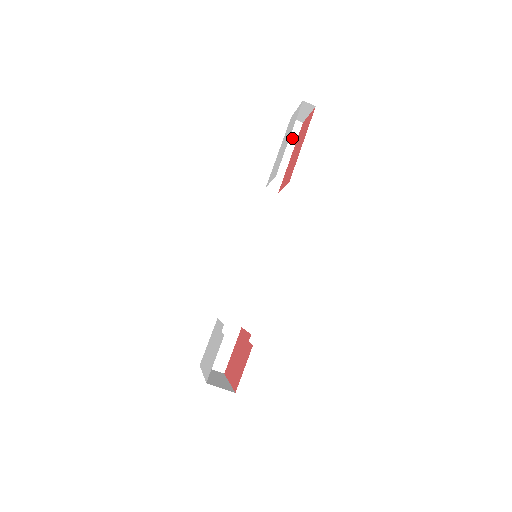
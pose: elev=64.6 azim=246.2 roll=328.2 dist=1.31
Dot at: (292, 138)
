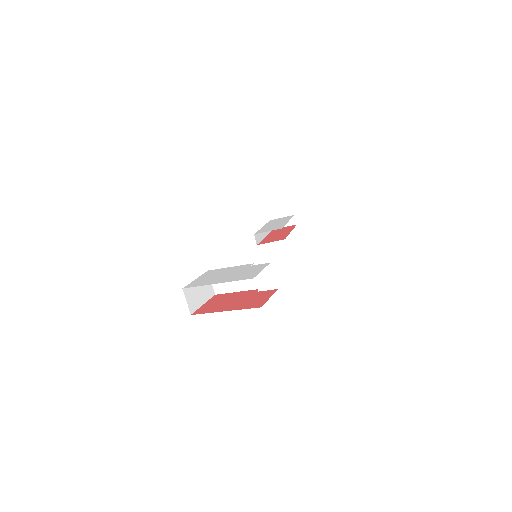
Dot at: occluded
